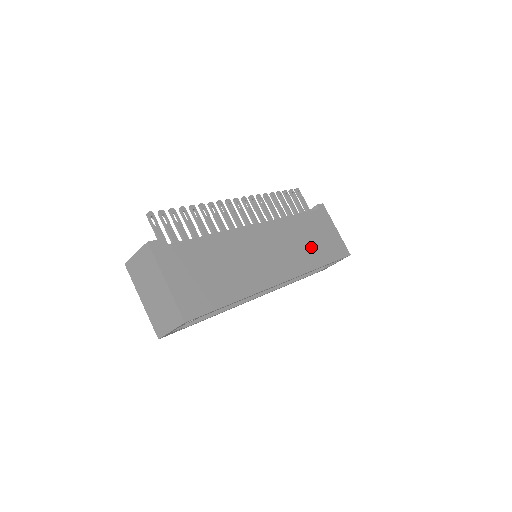
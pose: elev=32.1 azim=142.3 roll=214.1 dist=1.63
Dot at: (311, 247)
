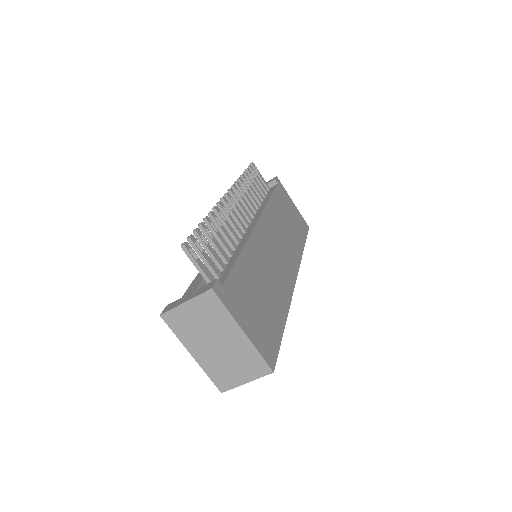
Dot at: (291, 231)
